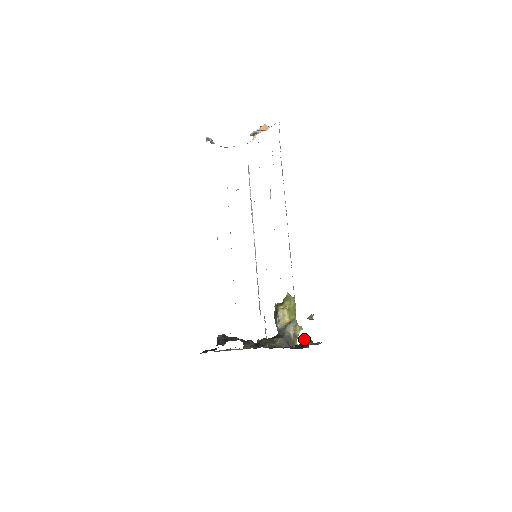
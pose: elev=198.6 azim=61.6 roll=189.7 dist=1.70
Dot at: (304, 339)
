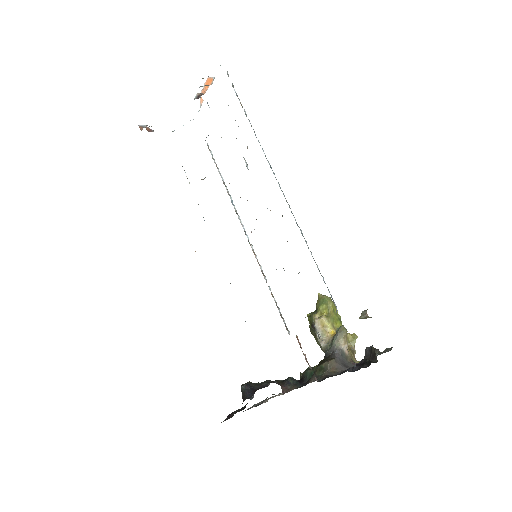
Dot at: (366, 350)
